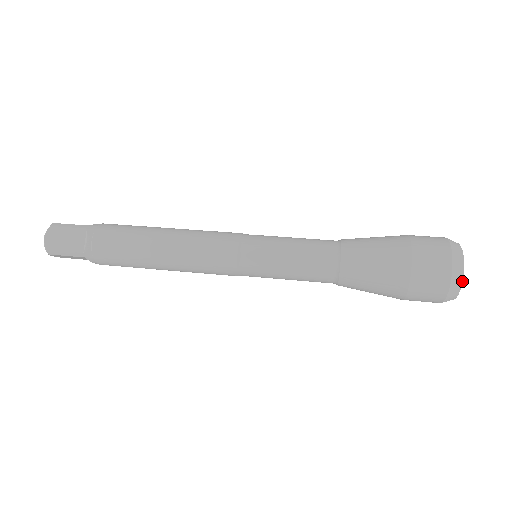
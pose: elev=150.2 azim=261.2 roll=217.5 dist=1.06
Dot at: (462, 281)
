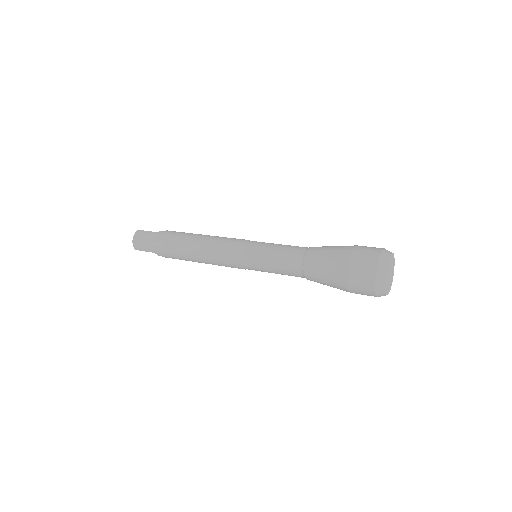
Dot at: (385, 283)
